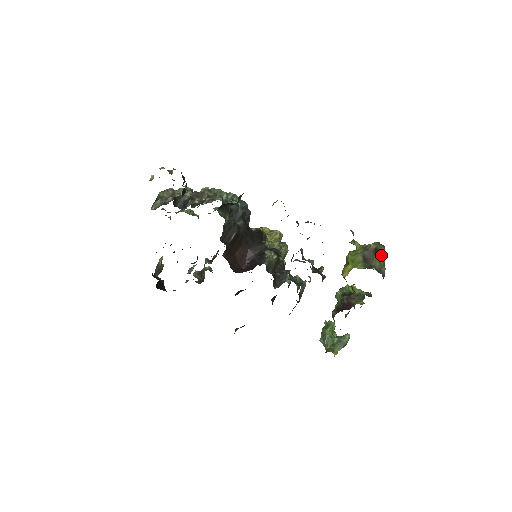
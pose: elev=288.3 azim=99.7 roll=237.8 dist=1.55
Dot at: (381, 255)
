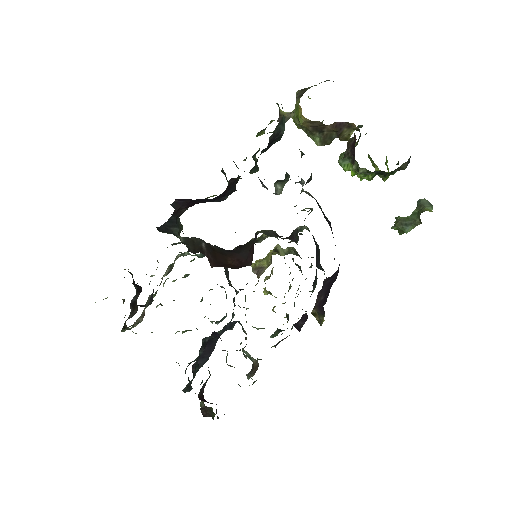
Dot at: occluded
